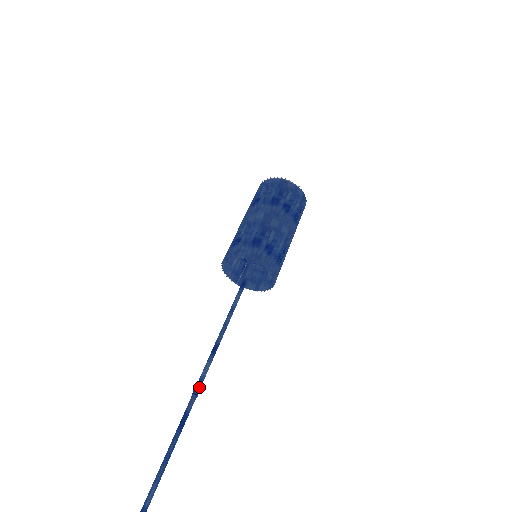
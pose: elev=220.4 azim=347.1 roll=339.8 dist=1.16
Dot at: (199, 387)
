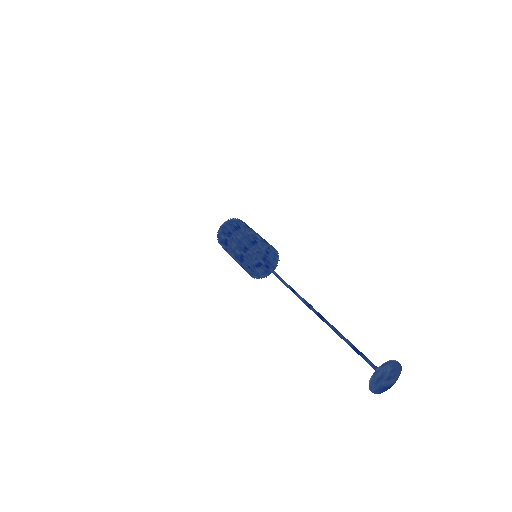
Dot at: occluded
